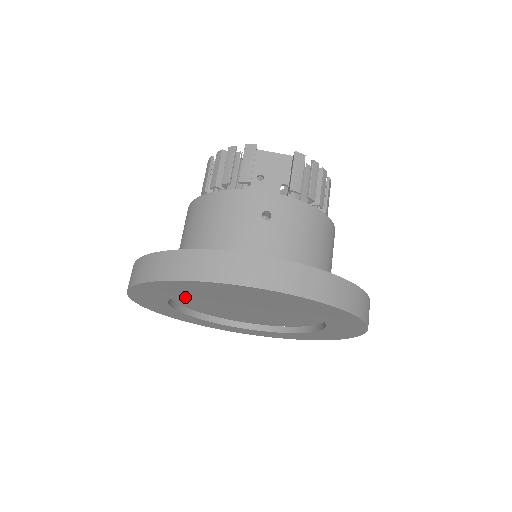
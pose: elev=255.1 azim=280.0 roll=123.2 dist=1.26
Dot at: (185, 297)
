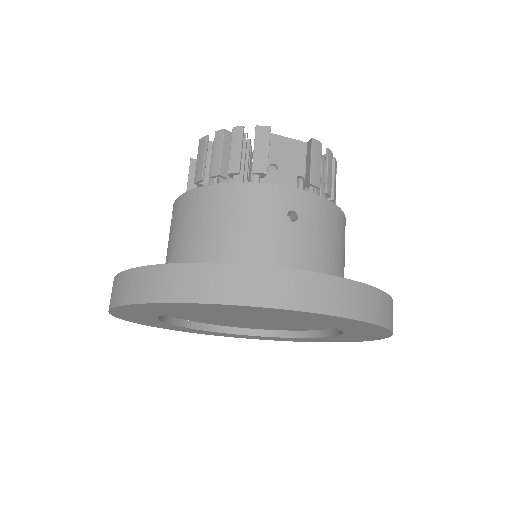
Dot at: occluded
